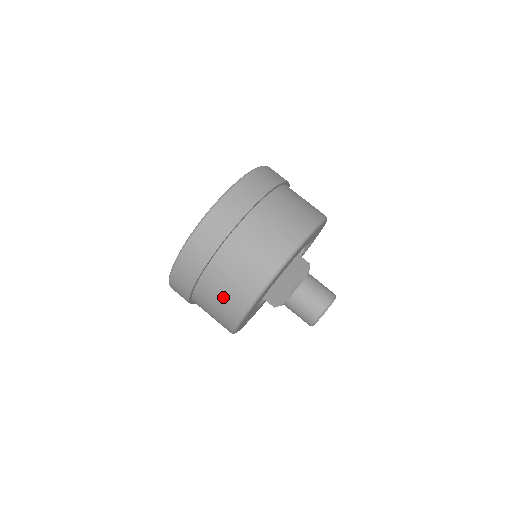
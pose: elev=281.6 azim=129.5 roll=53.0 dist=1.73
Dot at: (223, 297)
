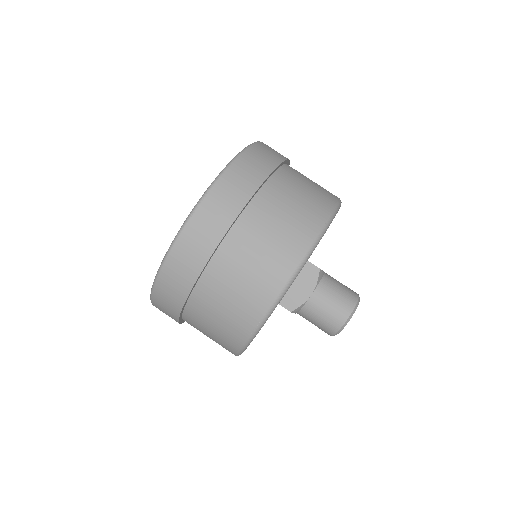
Dot at: (264, 253)
